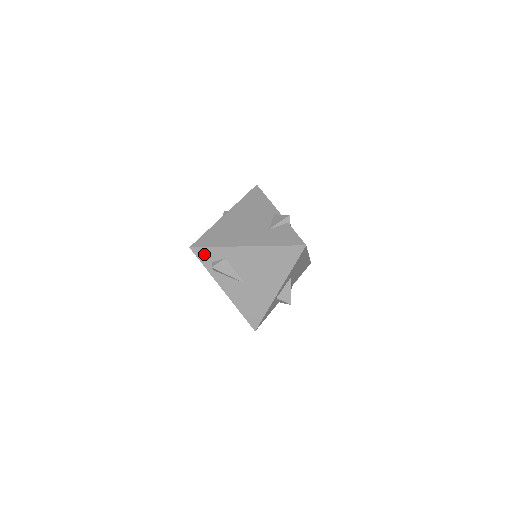
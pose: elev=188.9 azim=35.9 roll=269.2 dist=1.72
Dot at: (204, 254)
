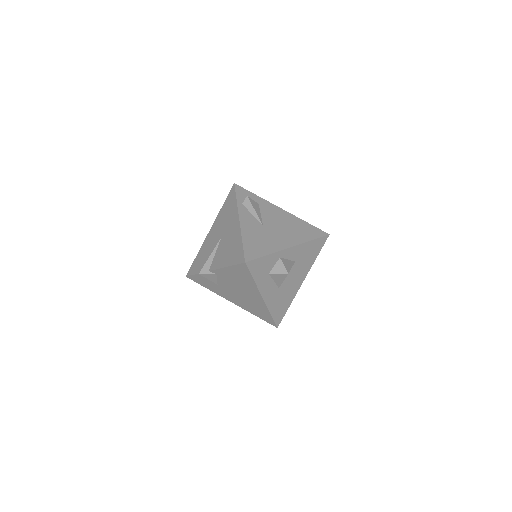
Dot at: (243, 193)
